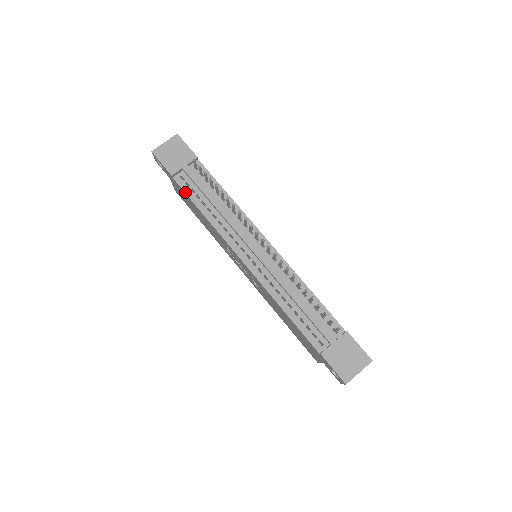
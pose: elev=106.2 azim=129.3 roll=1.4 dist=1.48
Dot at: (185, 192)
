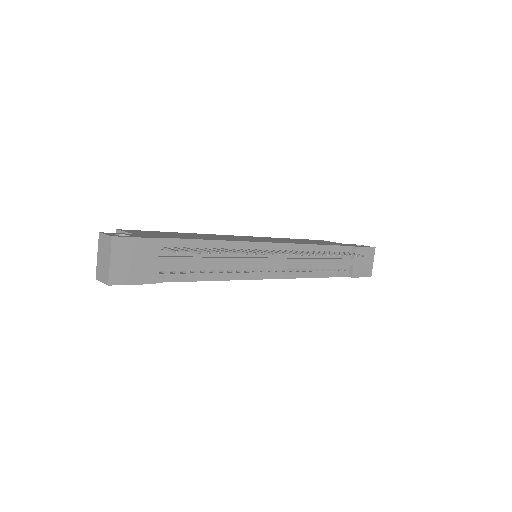
Dot at: (178, 281)
